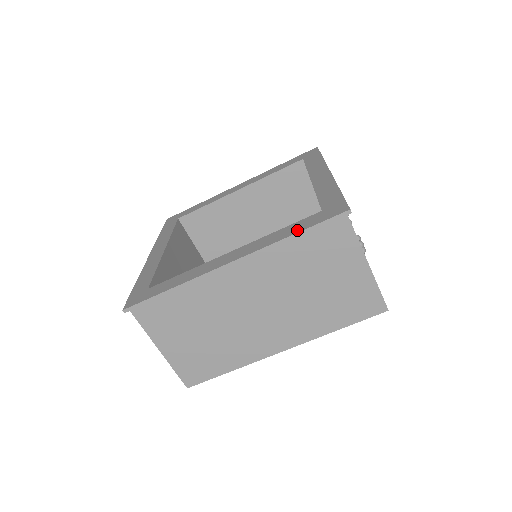
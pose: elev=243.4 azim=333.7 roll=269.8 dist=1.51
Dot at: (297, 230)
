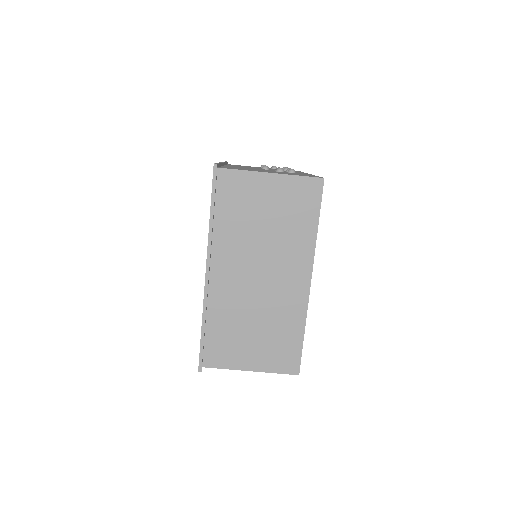
Dot at: (210, 211)
